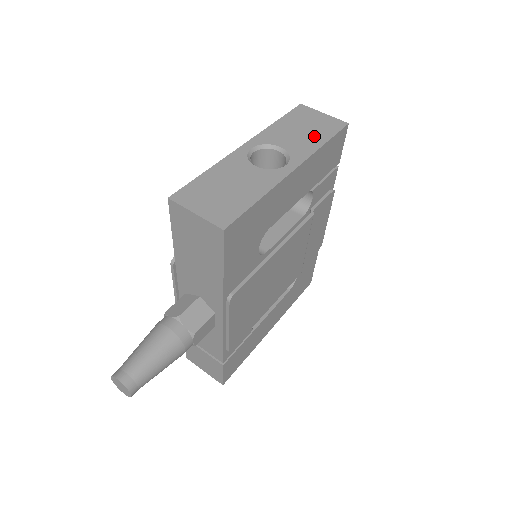
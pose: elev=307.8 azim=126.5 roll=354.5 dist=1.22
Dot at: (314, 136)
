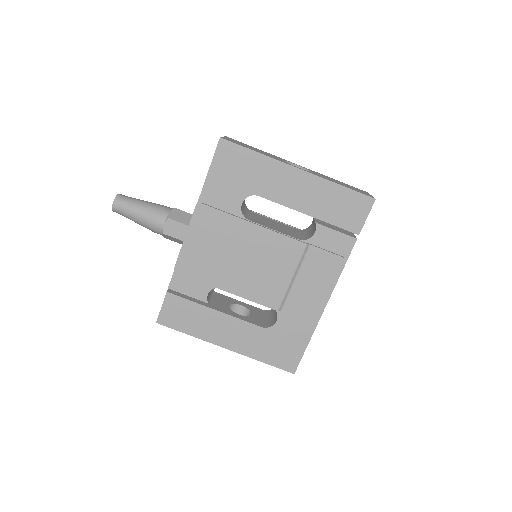
Dot at: (341, 184)
